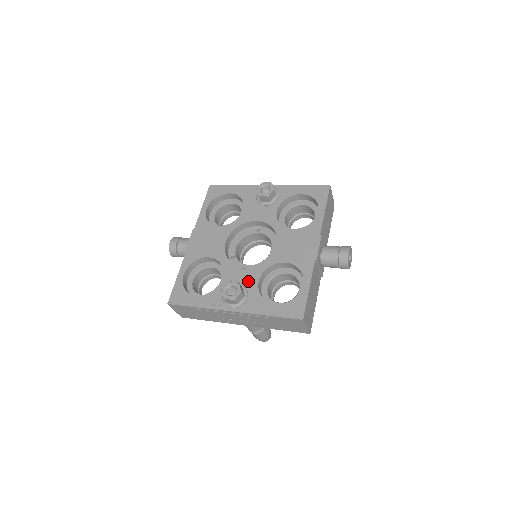
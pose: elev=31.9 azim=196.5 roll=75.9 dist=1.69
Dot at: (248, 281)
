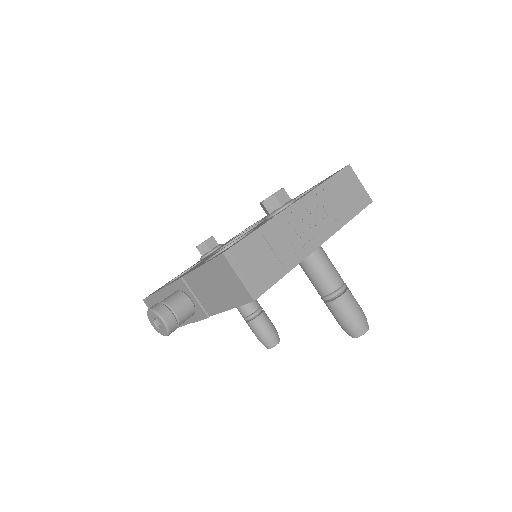
Dot at: occluded
